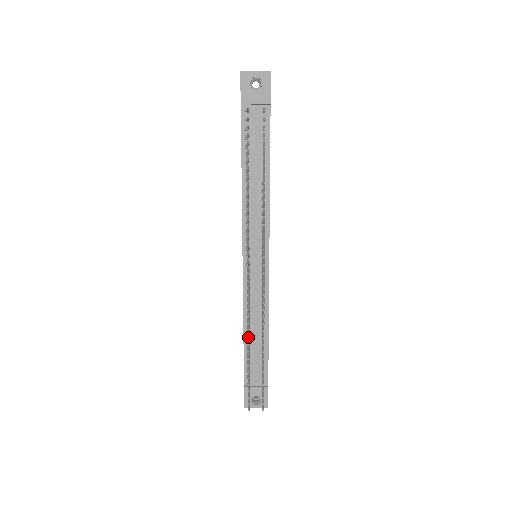
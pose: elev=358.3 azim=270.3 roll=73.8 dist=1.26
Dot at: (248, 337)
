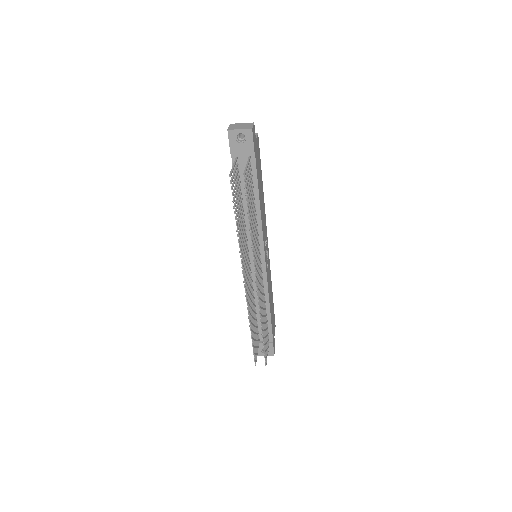
Dot at: (249, 322)
